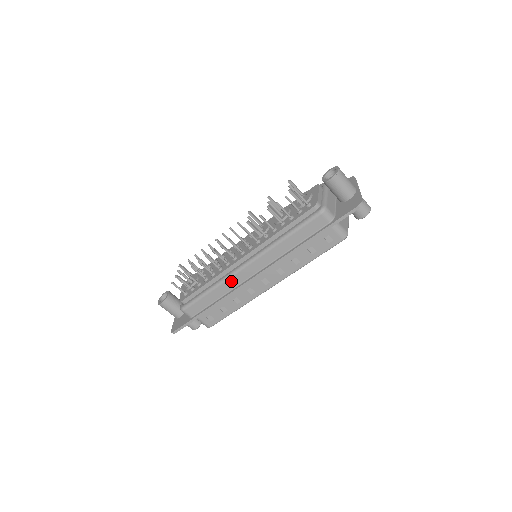
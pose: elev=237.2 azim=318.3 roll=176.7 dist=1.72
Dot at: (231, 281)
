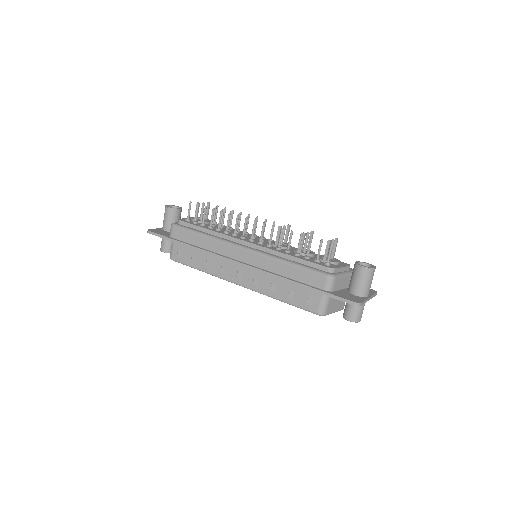
Dot at: (222, 246)
